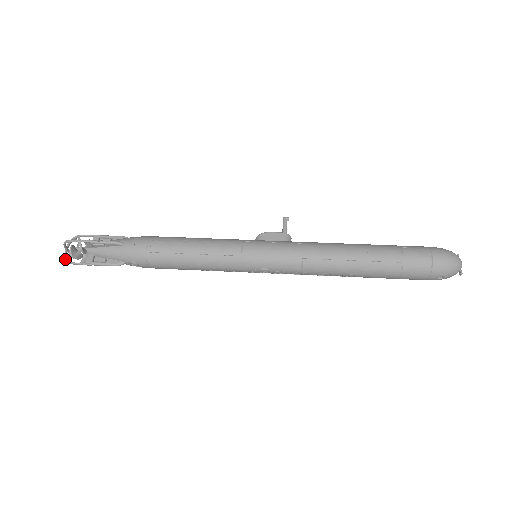
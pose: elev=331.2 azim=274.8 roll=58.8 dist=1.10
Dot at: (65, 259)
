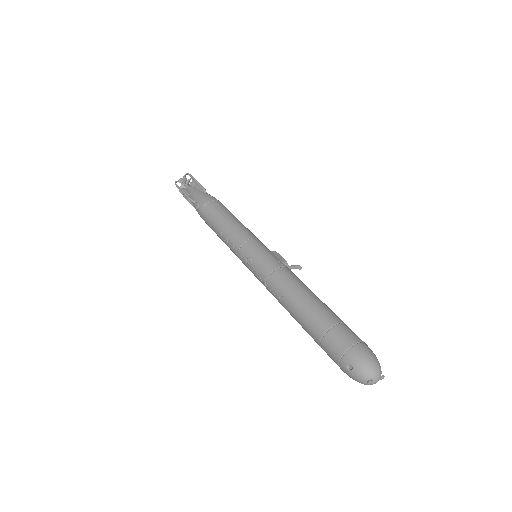
Dot at: (176, 181)
